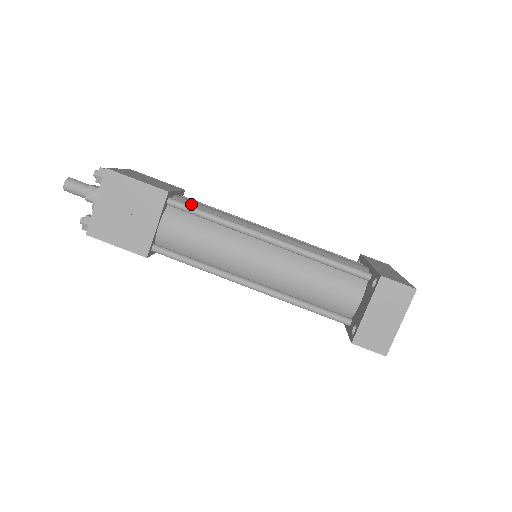
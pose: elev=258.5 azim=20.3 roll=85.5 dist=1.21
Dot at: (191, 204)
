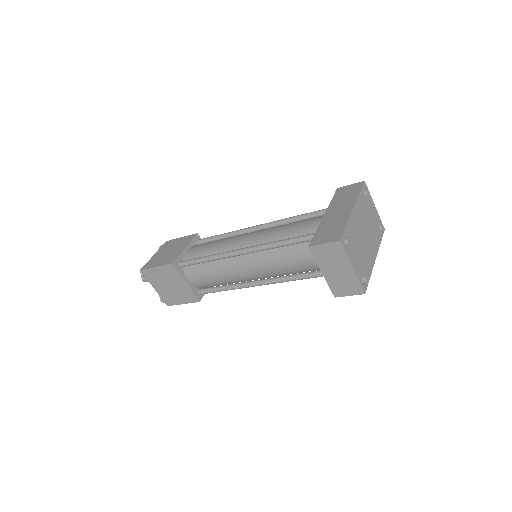
Dot at: (194, 254)
